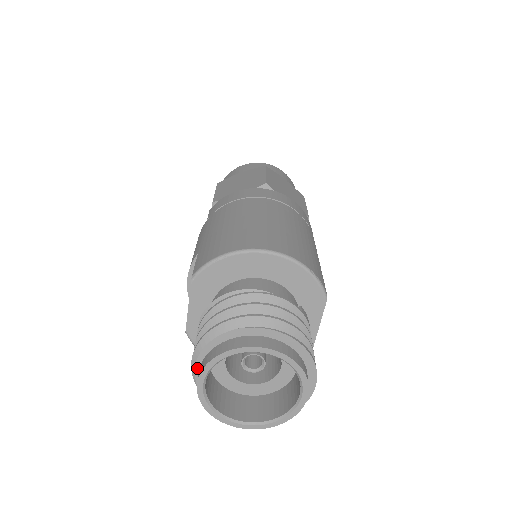
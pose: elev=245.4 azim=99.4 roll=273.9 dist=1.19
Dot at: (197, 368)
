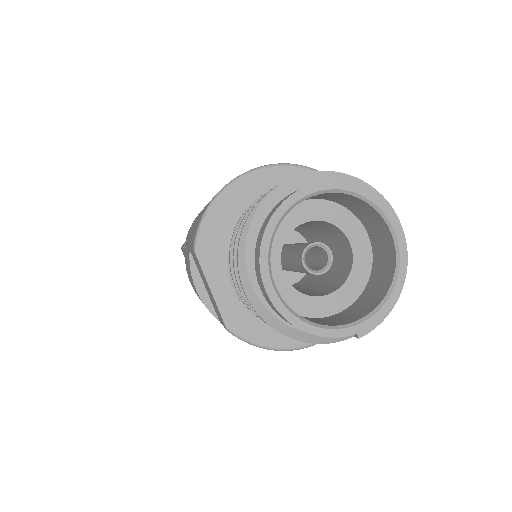
Dot at: (255, 285)
